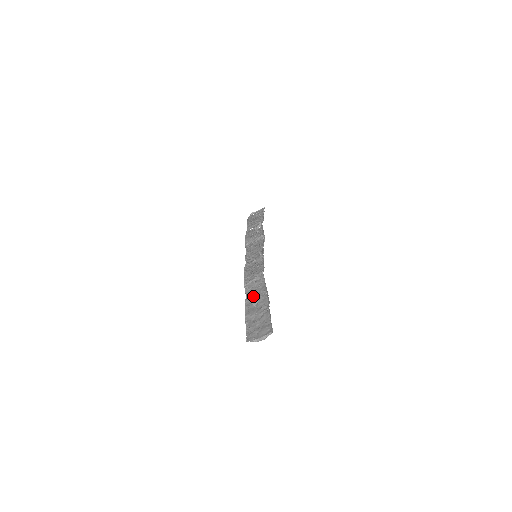
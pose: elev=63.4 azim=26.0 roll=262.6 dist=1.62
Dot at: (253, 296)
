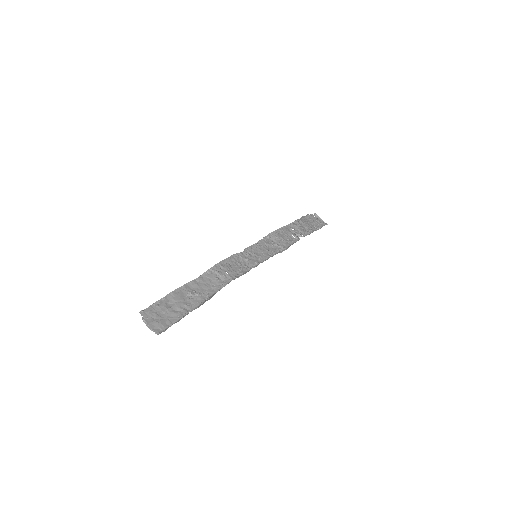
Dot at: (199, 286)
